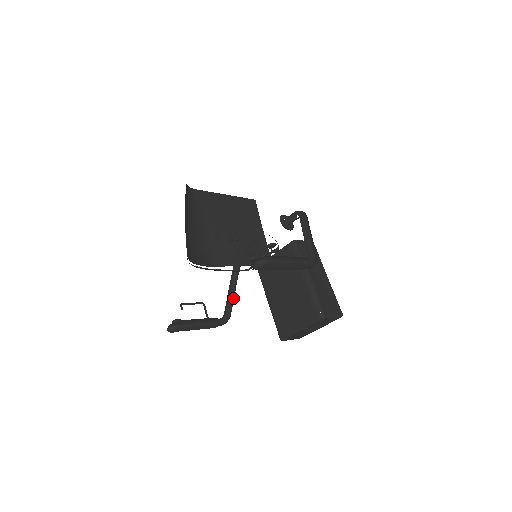
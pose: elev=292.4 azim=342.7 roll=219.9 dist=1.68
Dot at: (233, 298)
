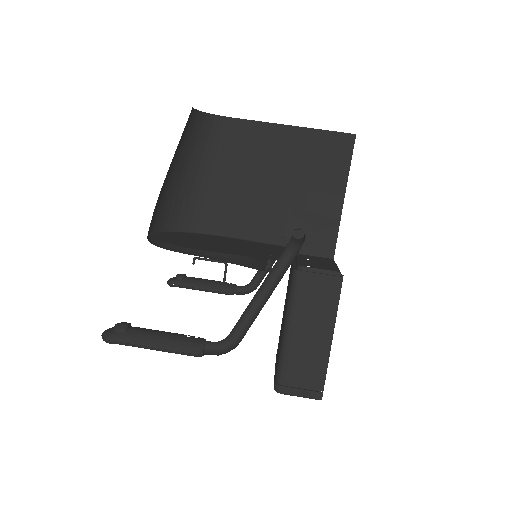
Dot at: occluded
